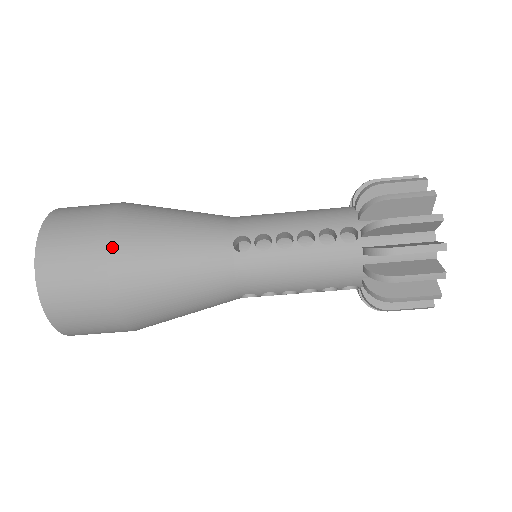
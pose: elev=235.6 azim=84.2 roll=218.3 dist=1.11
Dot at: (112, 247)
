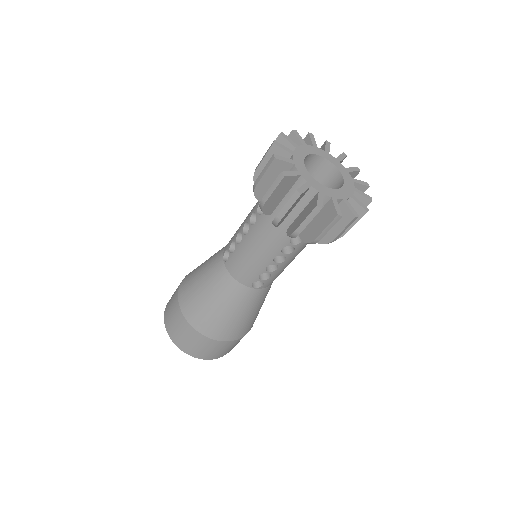
Dot at: (180, 297)
